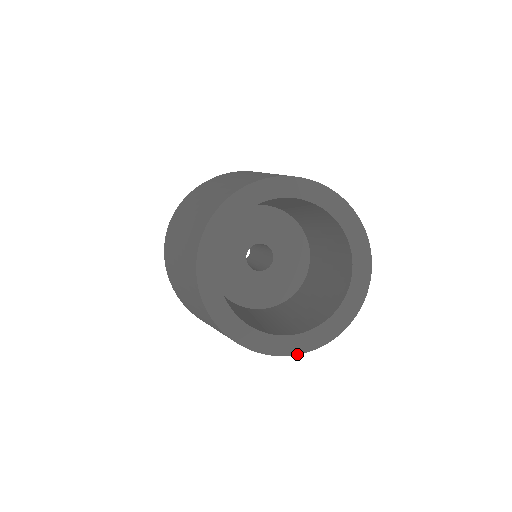
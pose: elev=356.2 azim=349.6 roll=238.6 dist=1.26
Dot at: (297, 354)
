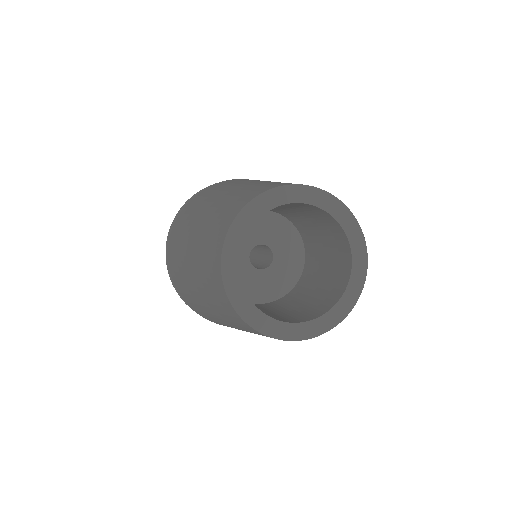
Dot at: occluded
